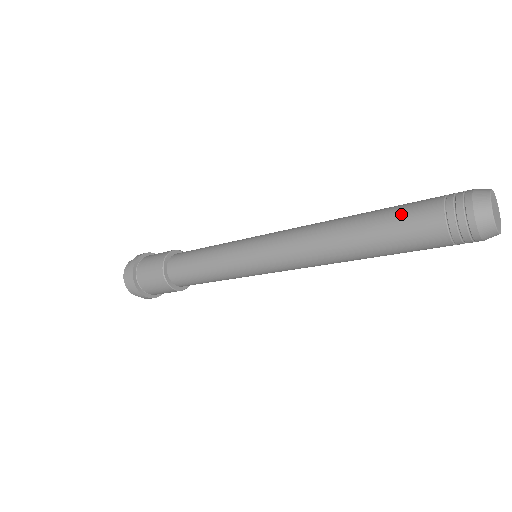
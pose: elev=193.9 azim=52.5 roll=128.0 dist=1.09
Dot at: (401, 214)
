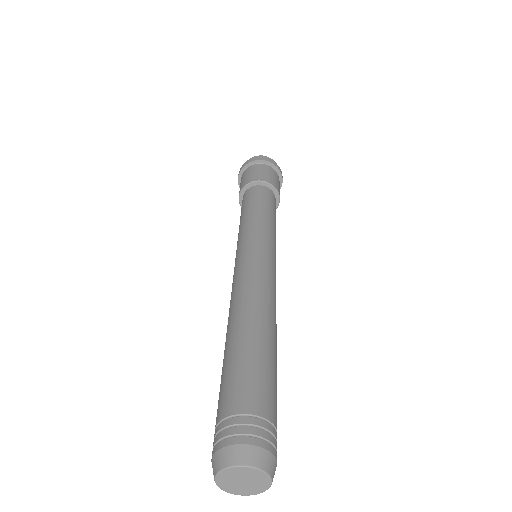
Dot at: (223, 380)
